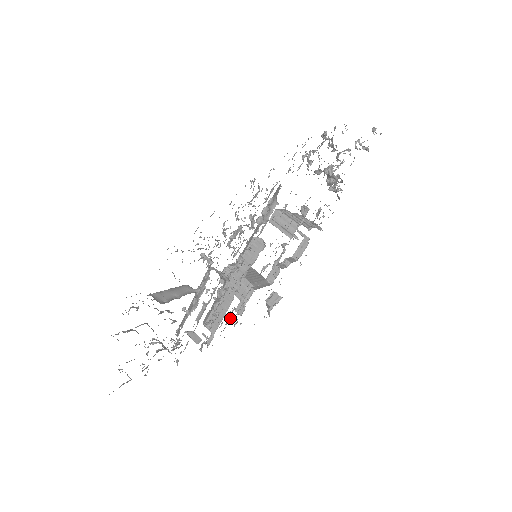
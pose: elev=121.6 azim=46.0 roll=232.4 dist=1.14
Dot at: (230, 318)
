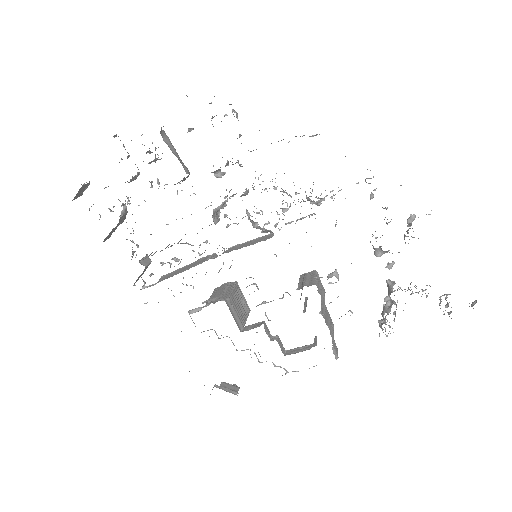
Dot at: (181, 292)
